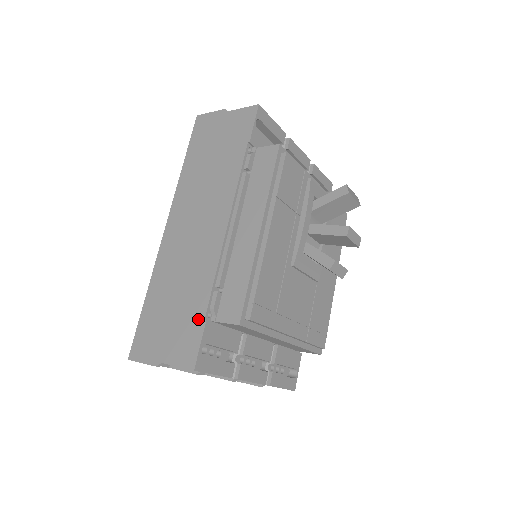
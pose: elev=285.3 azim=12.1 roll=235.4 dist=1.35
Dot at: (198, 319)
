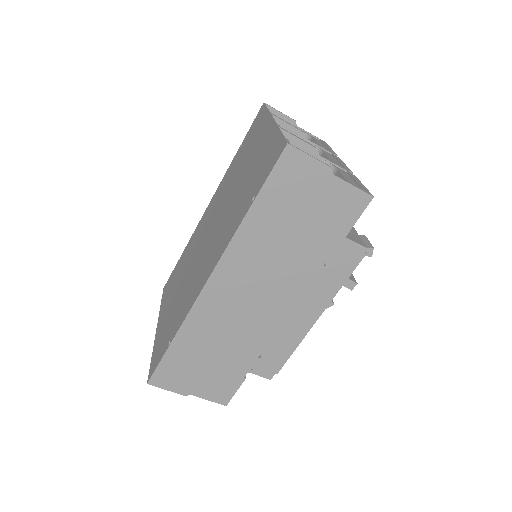
Dot at: (238, 376)
